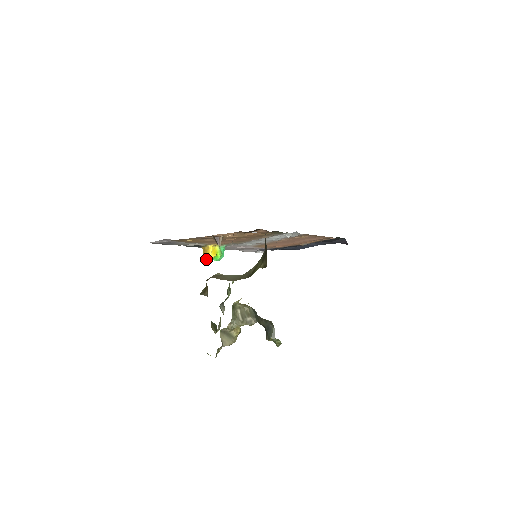
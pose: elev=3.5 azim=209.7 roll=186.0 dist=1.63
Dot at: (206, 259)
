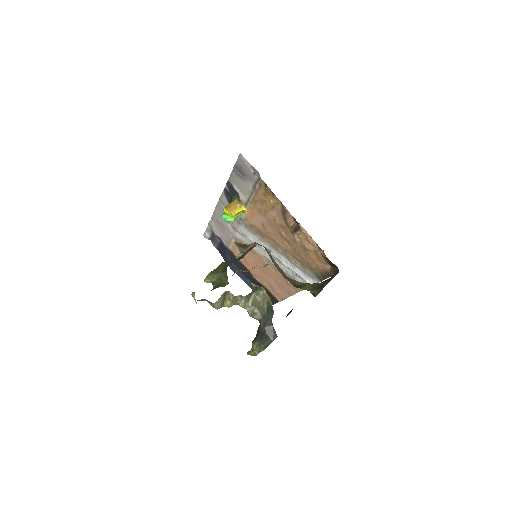
Dot at: (228, 210)
